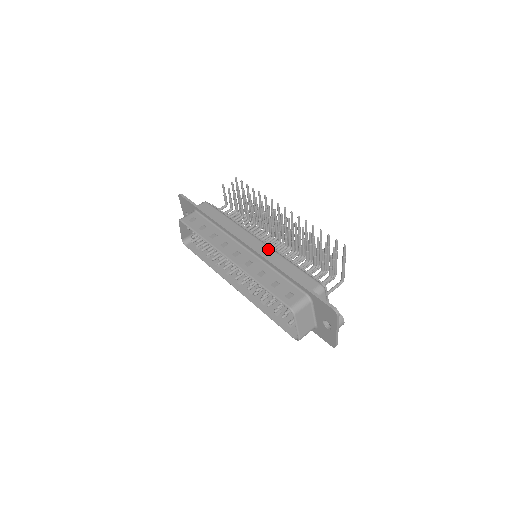
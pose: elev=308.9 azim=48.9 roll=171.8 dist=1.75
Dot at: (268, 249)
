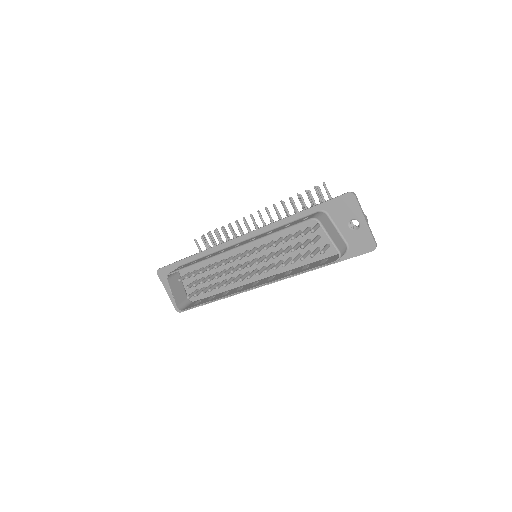
Dot at: occluded
